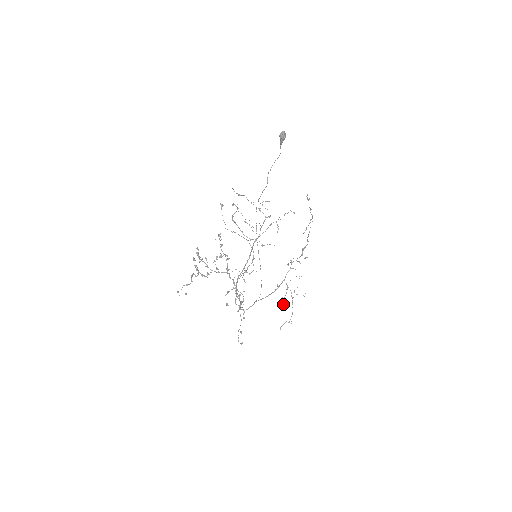
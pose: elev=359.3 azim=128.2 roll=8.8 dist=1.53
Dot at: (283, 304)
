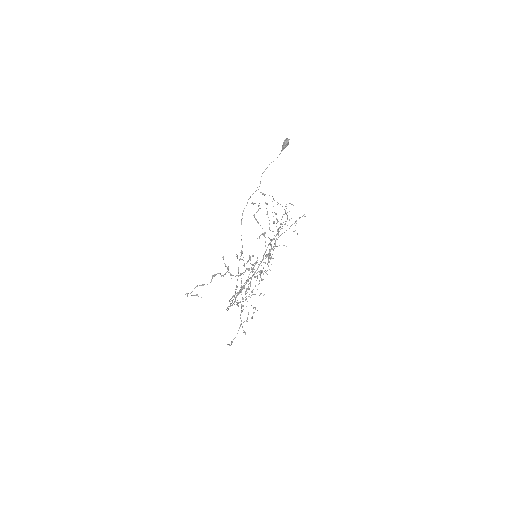
Dot at: occluded
